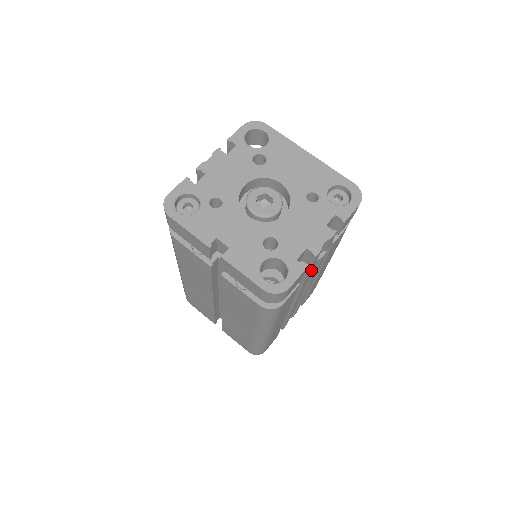
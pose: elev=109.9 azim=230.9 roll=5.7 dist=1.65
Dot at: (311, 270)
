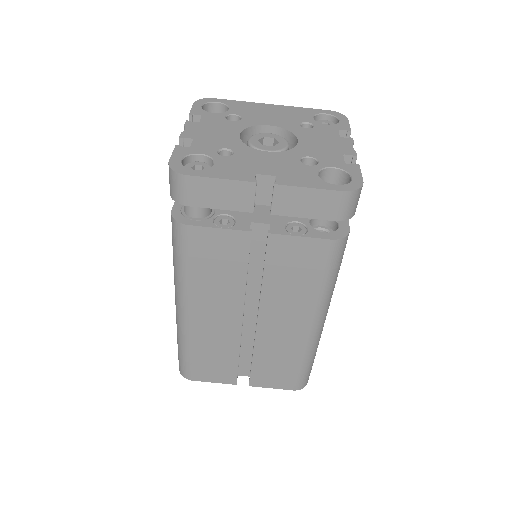
Dot at: occluded
